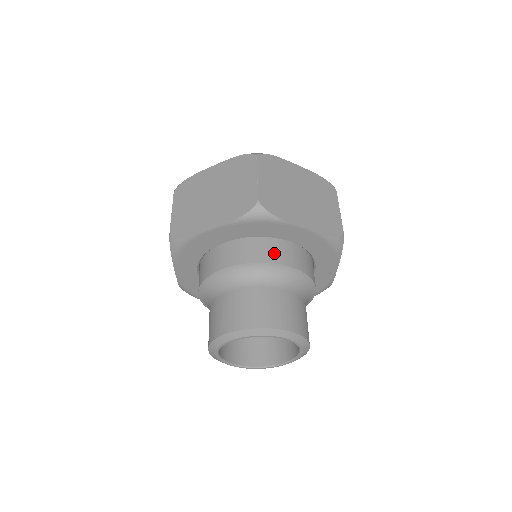
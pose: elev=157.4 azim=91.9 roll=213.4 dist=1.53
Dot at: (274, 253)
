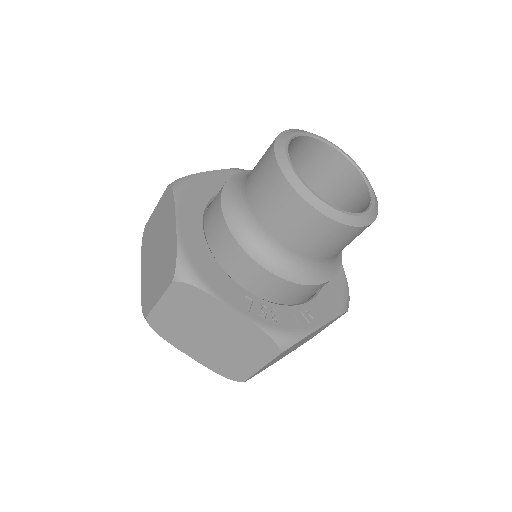
Dot at: occluded
